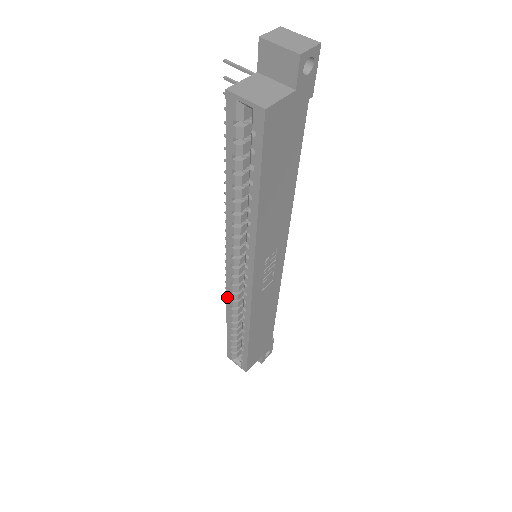
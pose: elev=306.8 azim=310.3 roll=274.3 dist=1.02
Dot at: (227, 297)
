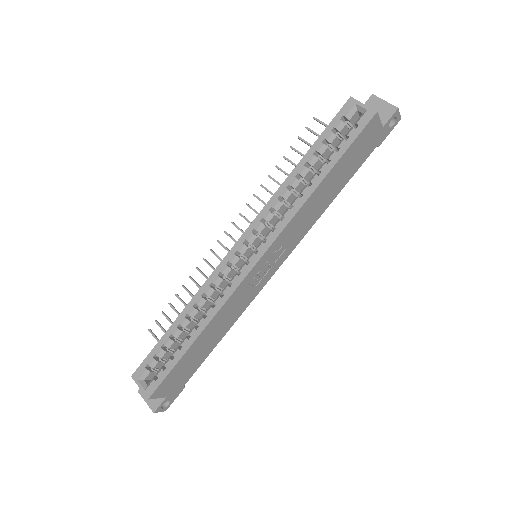
Dot at: (207, 281)
